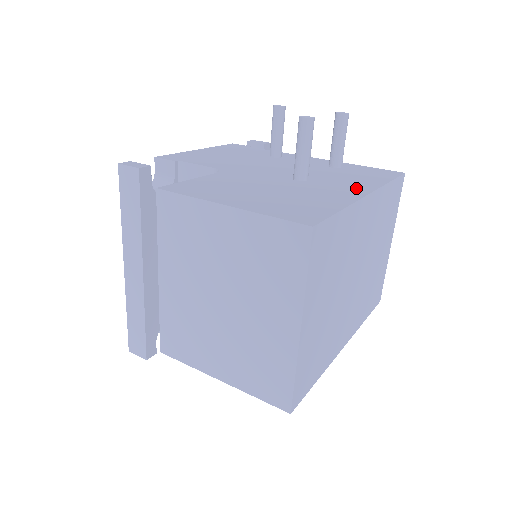
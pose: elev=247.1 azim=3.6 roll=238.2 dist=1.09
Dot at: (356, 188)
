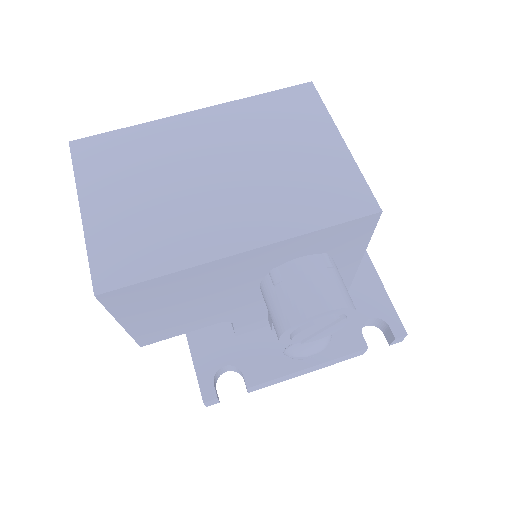
Dot at: occluded
